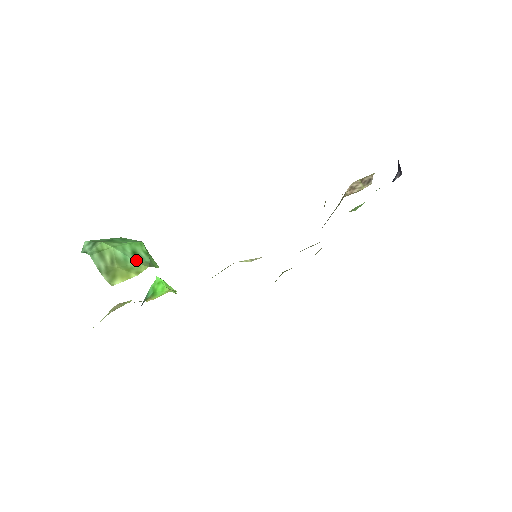
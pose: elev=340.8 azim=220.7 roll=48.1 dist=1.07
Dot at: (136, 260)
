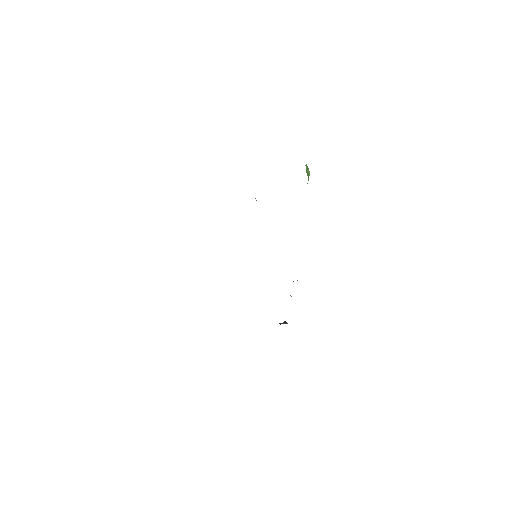
Dot at: occluded
